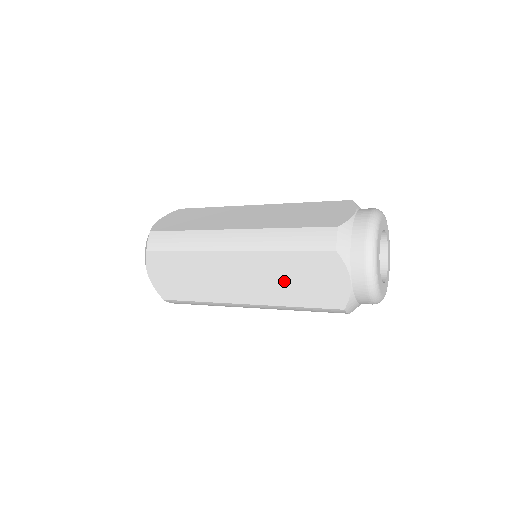
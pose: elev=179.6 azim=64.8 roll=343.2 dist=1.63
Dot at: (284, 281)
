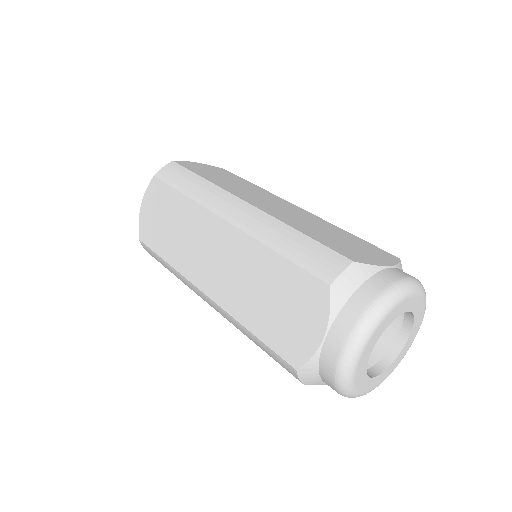
Dot at: (255, 290)
